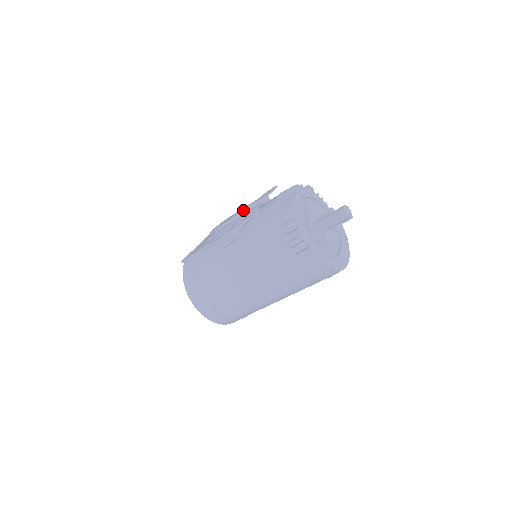
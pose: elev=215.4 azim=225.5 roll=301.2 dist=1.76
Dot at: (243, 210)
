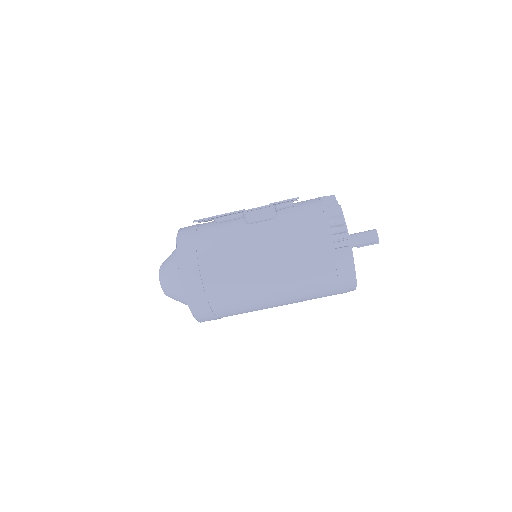
Dot at: occluded
